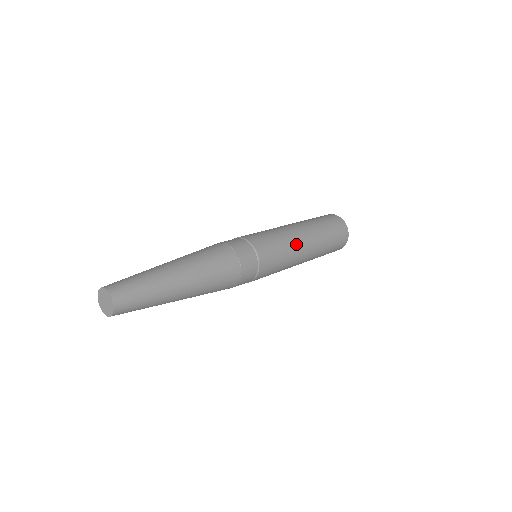
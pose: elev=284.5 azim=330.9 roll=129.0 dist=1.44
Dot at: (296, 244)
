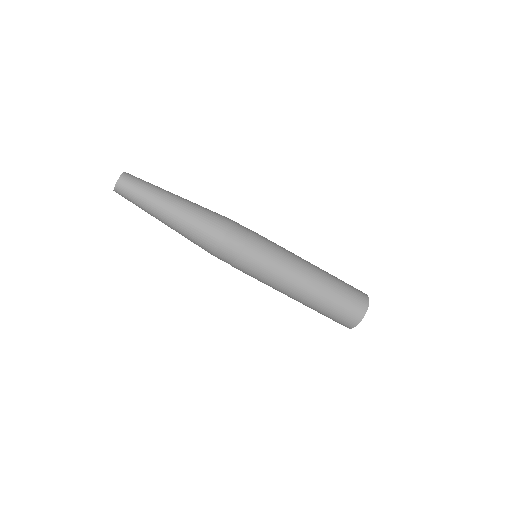
Dot at: (295, 263)
